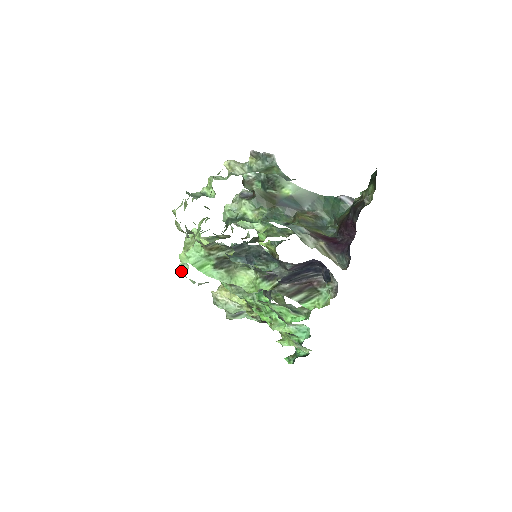
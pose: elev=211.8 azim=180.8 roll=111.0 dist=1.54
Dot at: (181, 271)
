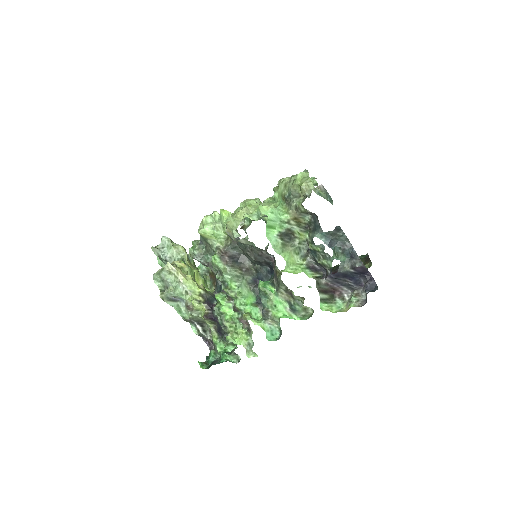
Dot at: (237, 219)
